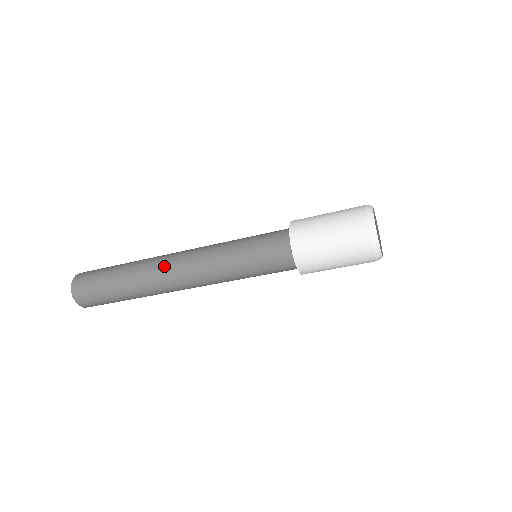
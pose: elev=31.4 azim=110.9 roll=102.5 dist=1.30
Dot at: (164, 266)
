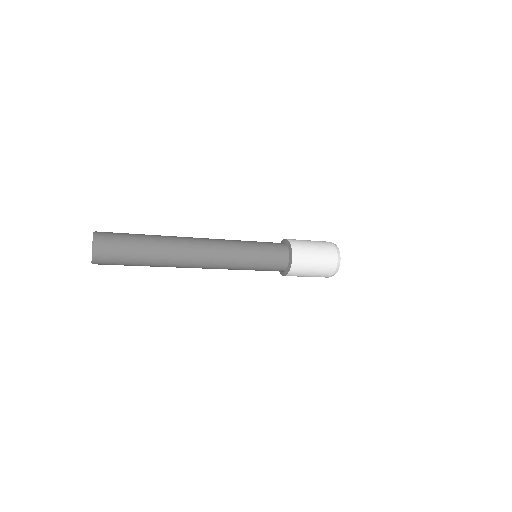
Dot at: (193, 245)
